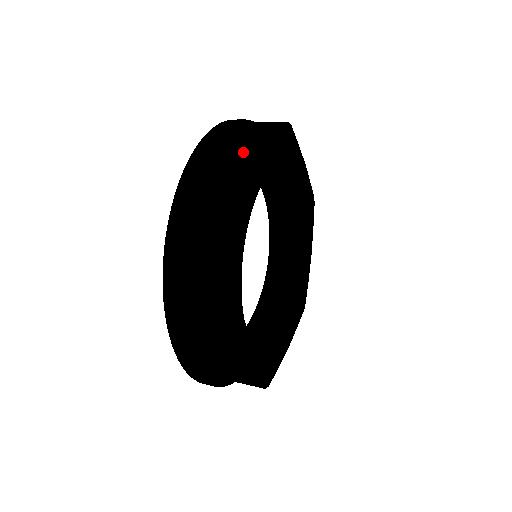
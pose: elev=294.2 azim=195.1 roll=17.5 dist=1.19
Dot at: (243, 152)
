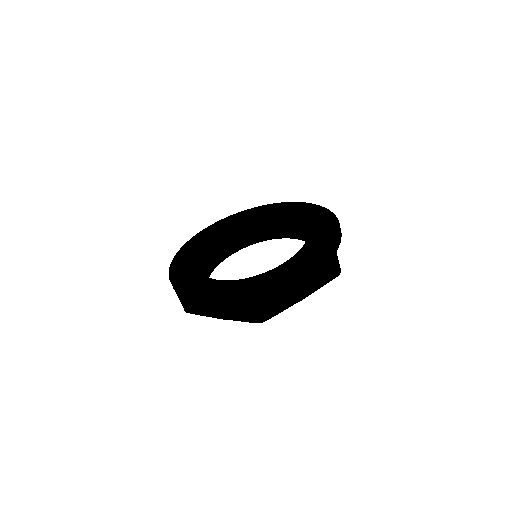
Dot at: (288, 299)
